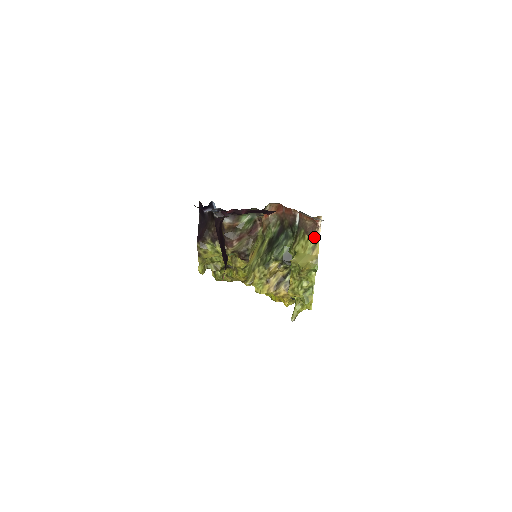
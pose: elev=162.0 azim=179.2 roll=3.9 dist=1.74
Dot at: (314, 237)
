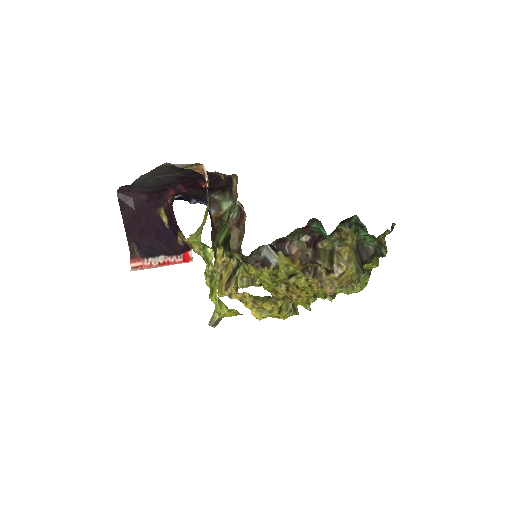
Dot at: (208, 198)
